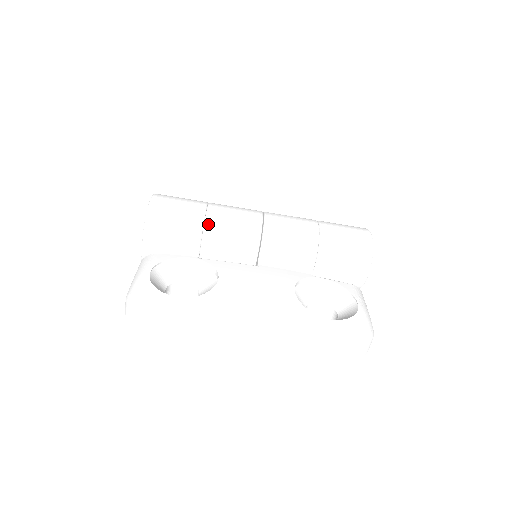
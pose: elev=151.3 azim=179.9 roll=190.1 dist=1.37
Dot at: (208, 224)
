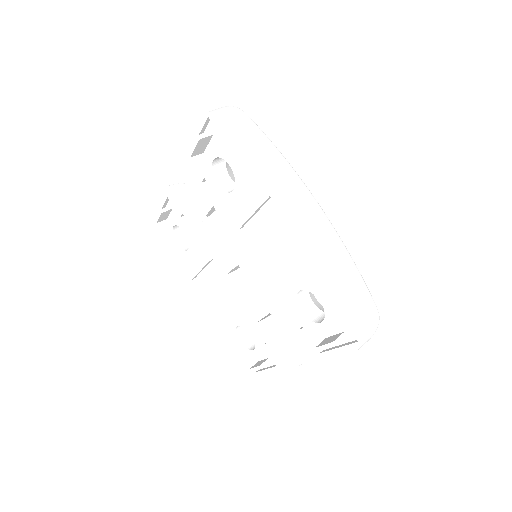
Dot at: occluded
